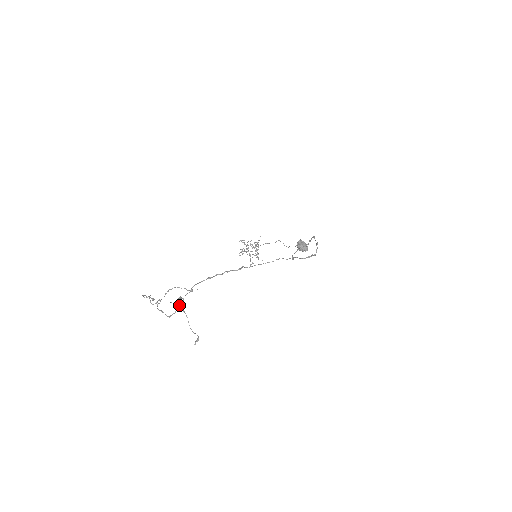
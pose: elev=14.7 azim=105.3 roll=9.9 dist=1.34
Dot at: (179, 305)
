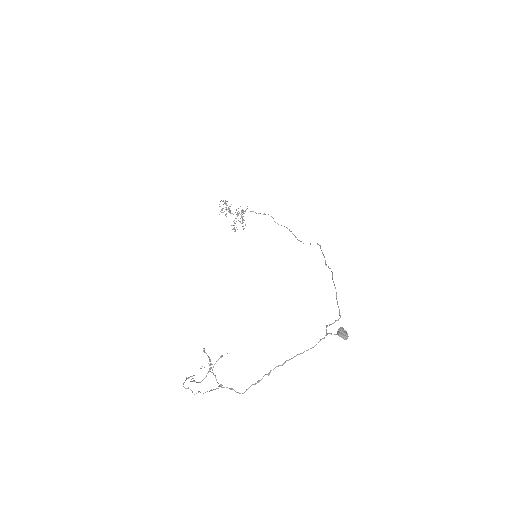
Dot at: (209, 370)
